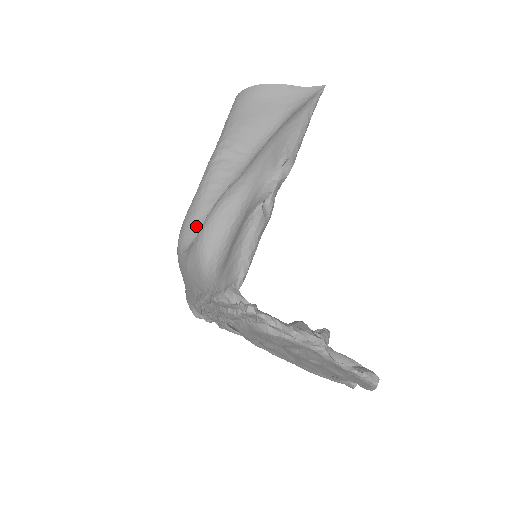
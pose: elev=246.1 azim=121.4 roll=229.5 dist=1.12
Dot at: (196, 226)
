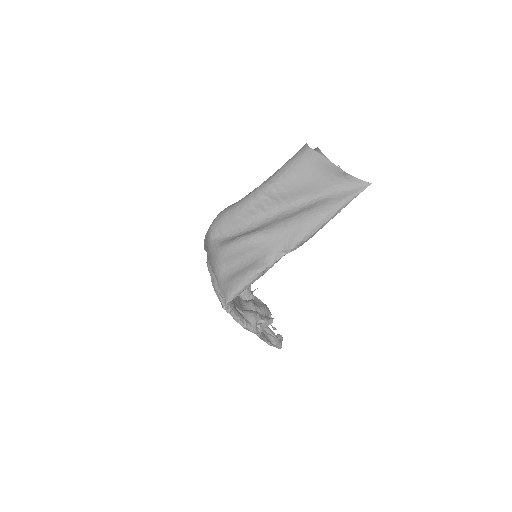
Dot at: (227, 228)
